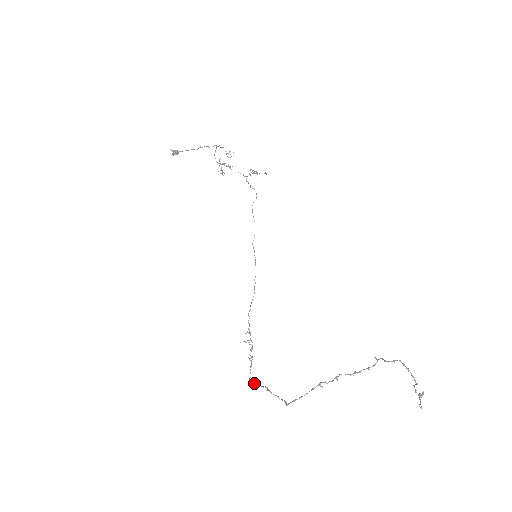
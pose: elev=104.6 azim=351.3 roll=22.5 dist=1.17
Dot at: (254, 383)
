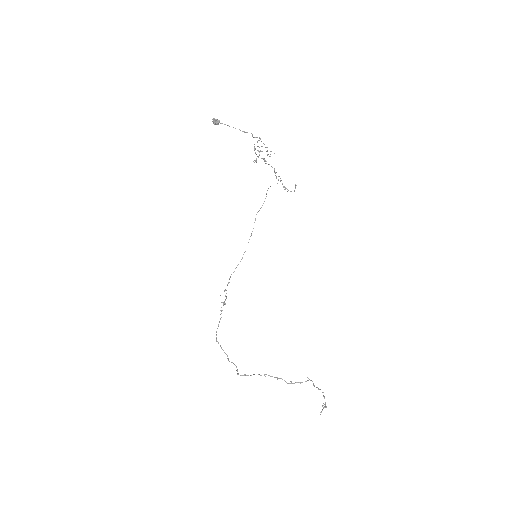
Dot at: occluded
